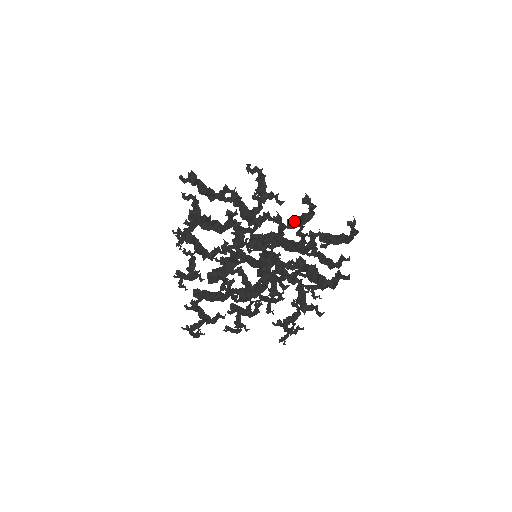
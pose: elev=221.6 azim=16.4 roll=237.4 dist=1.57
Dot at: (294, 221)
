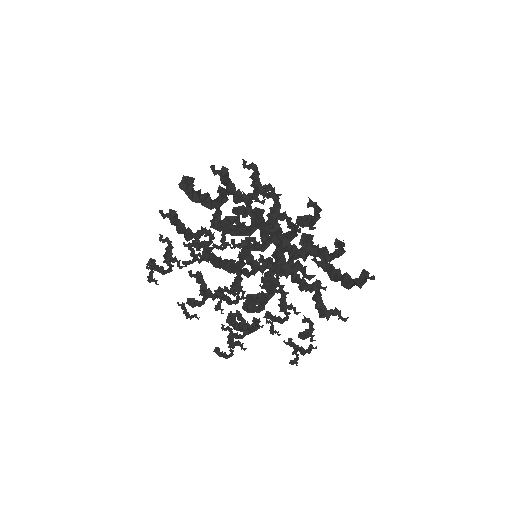
Dot at: (308, 235)
